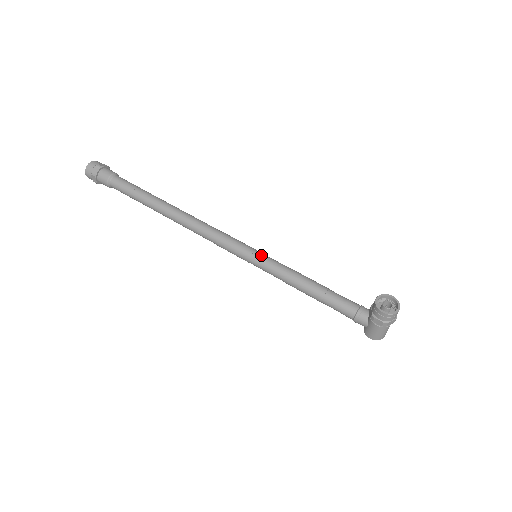
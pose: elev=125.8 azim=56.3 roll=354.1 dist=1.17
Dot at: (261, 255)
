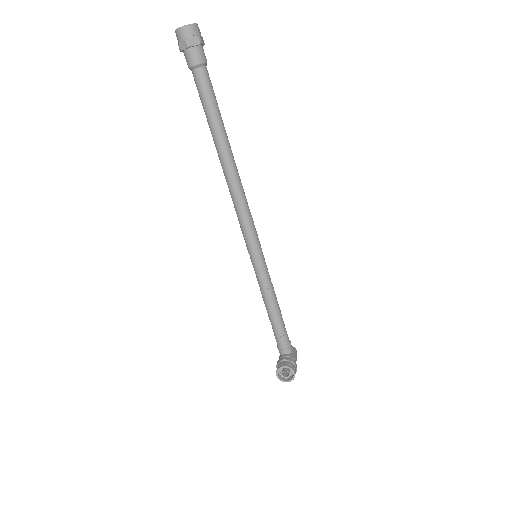
Dot at: (257, 262)
